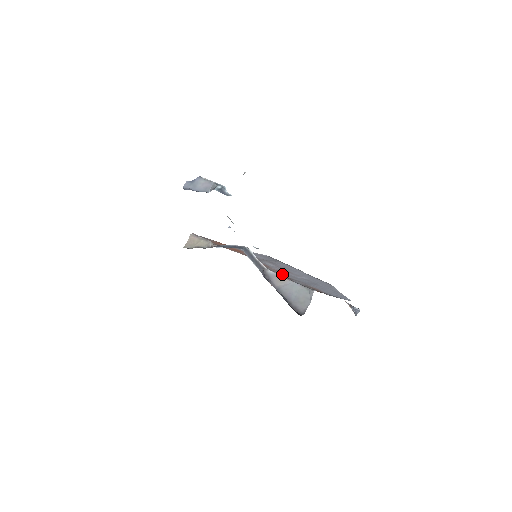
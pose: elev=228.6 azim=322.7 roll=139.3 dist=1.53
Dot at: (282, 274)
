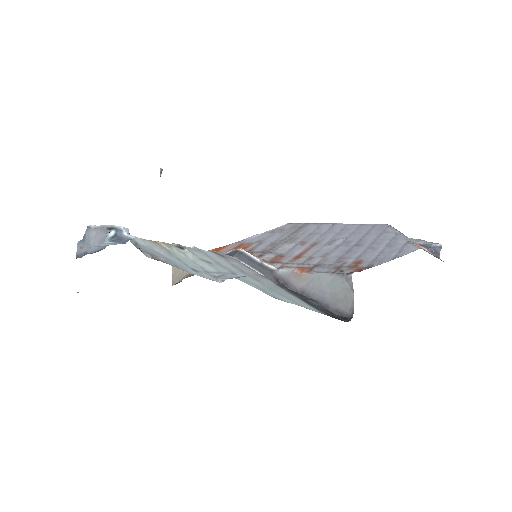
Dot at: (301, 263)
